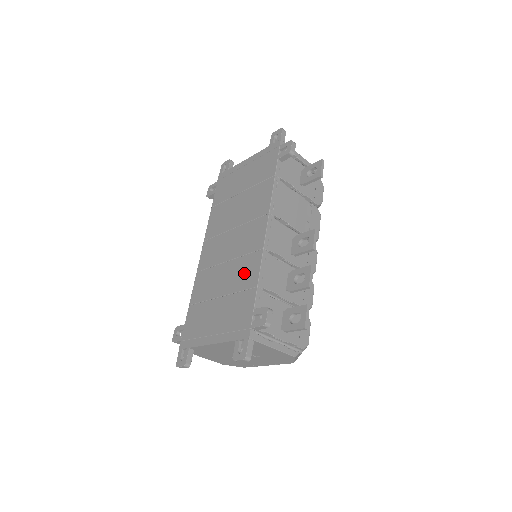
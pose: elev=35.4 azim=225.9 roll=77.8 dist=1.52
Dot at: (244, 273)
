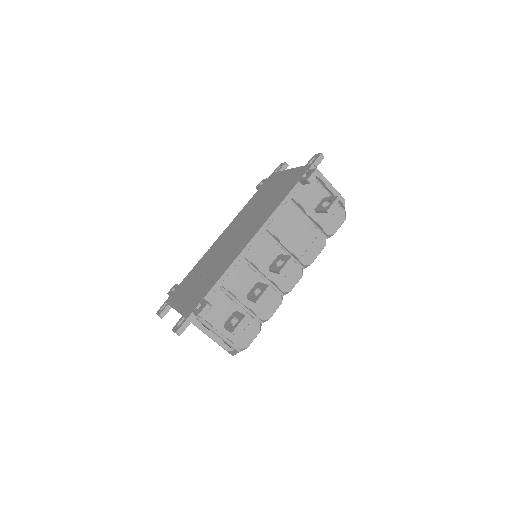
Dot at: (220, 267)
